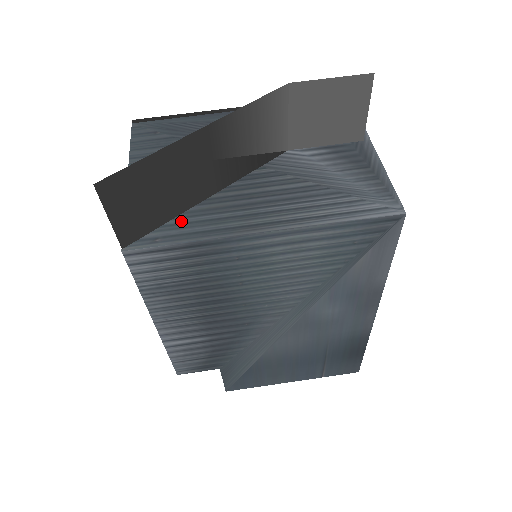
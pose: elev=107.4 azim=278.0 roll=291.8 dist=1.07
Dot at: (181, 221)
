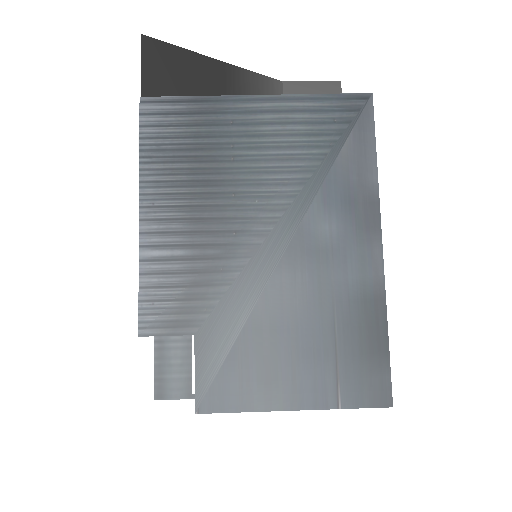
Dot at: occluded
